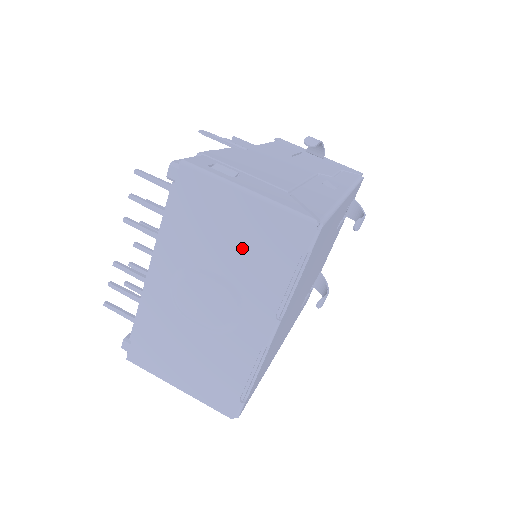
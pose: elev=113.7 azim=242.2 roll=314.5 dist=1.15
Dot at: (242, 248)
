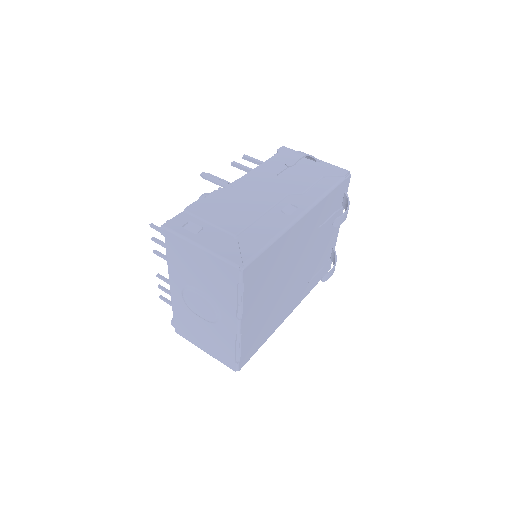
Dot at: (208, 278)
